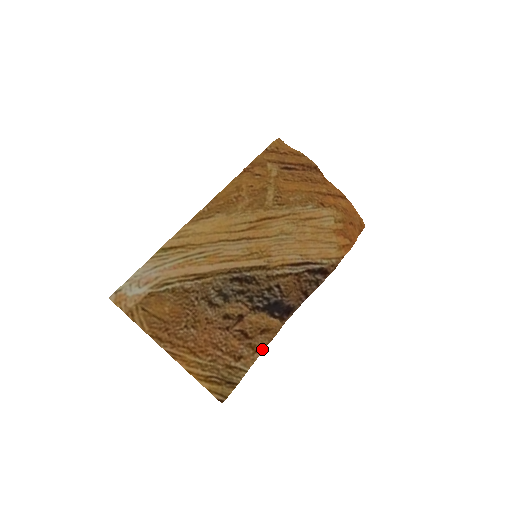
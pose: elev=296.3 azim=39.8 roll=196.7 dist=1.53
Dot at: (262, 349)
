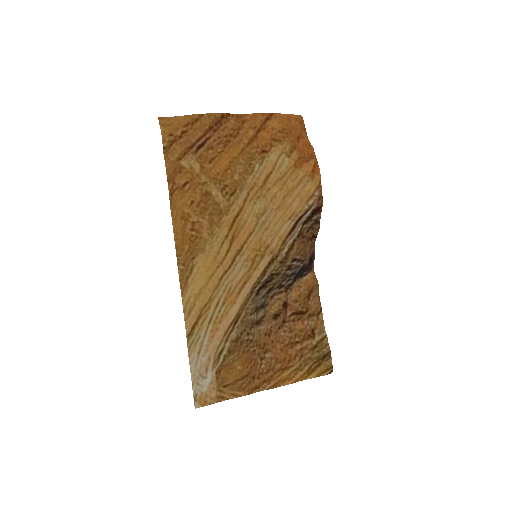
Dot at: (320, 308)
